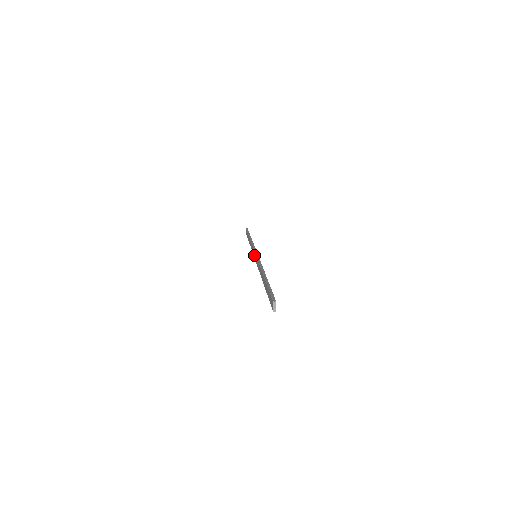
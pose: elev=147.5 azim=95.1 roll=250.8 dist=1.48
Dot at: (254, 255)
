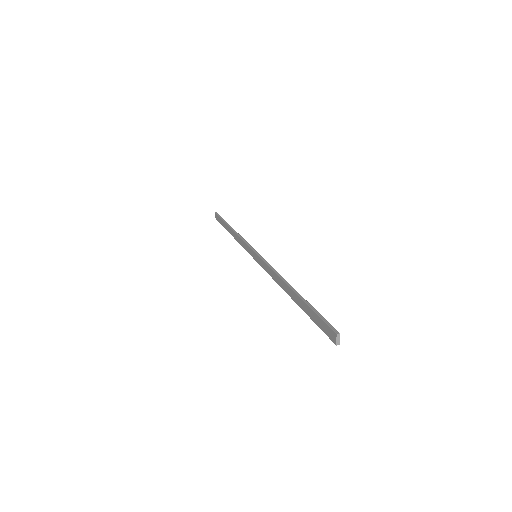
Dot at: (252, 254)
